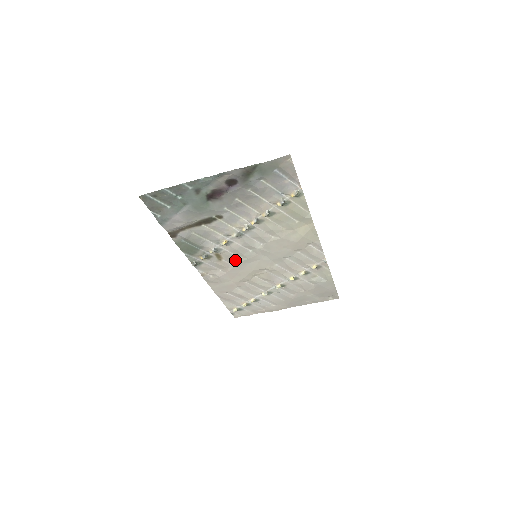
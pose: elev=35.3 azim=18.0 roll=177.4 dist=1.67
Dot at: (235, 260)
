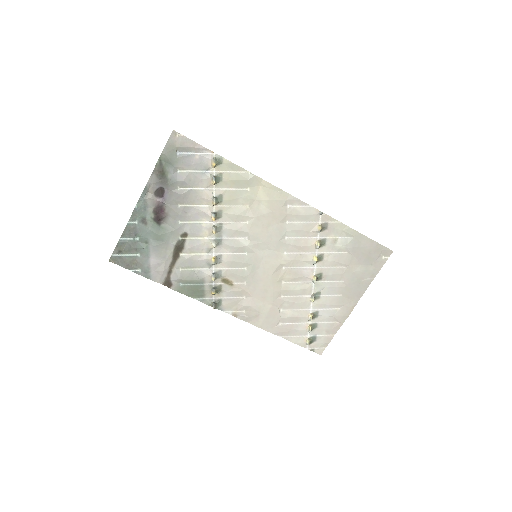
Dot at: (244, 275)
